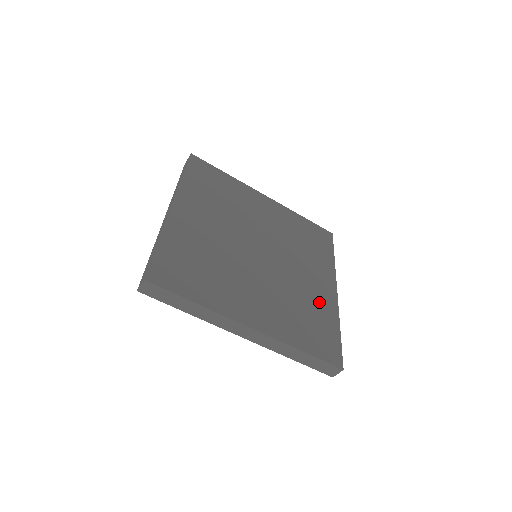
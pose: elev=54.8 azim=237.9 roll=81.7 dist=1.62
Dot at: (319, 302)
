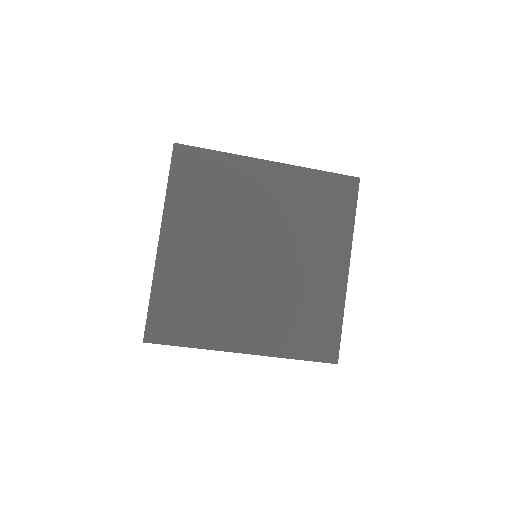
Dot at: (322, 294)
